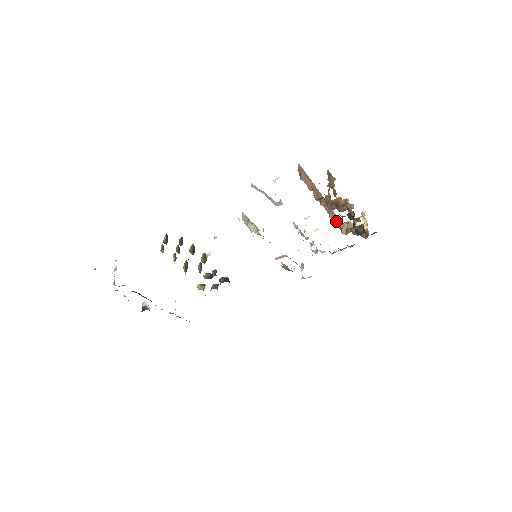
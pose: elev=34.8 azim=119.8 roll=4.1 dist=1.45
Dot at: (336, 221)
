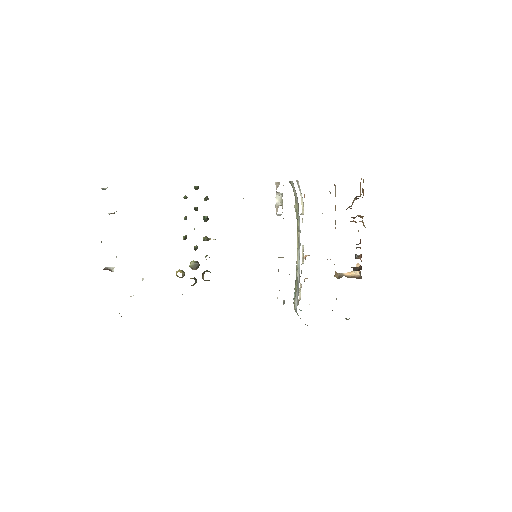
Dot at: occluded
